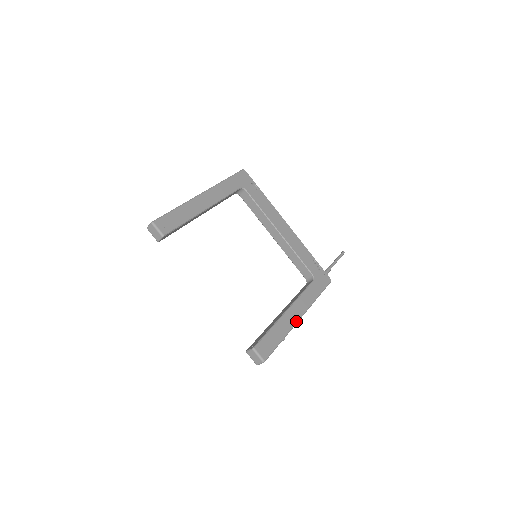
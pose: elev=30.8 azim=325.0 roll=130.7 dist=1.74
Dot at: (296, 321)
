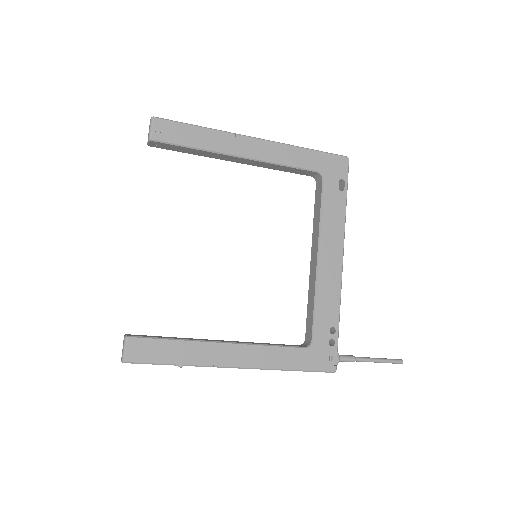
Dot at: (222, 364)
